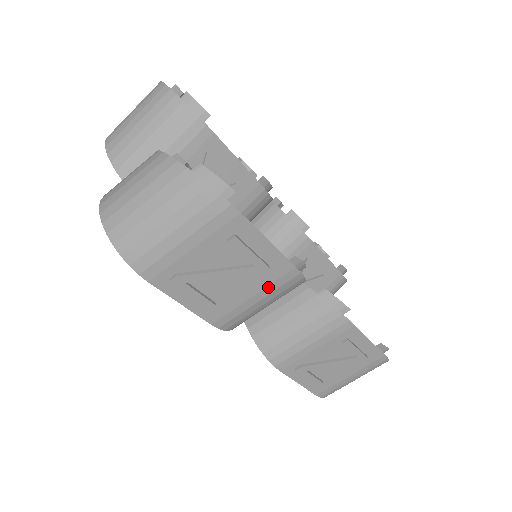
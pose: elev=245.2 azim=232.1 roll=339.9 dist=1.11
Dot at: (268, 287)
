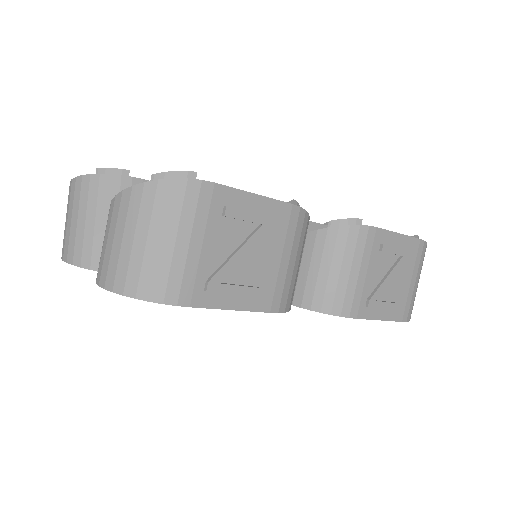
Dot at: (286, 240)
